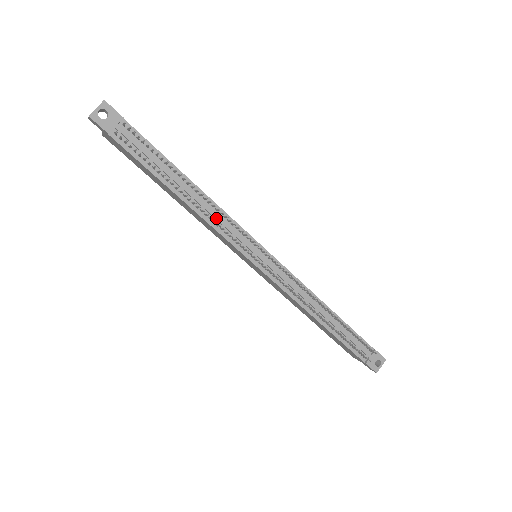
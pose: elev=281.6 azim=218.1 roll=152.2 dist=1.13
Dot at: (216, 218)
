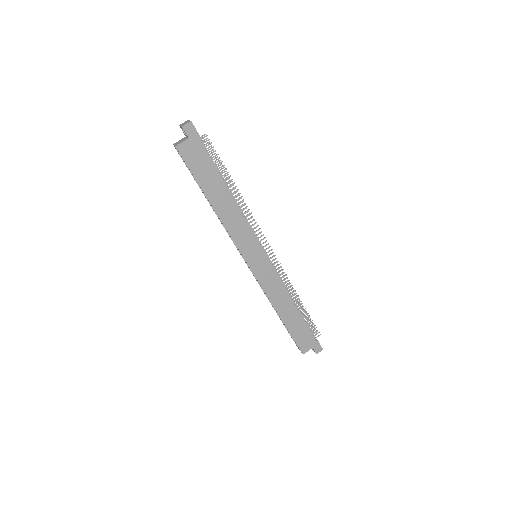
Dot at: occluded
